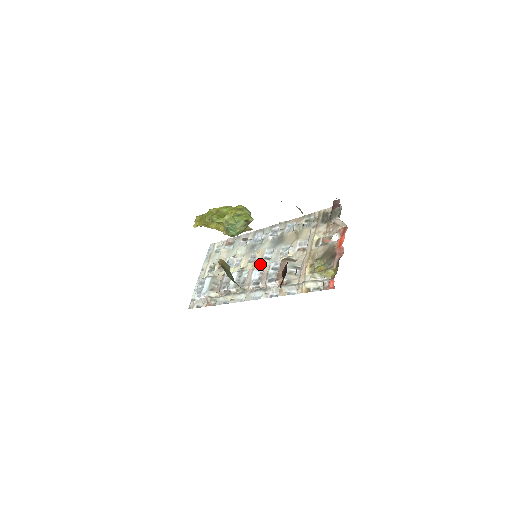
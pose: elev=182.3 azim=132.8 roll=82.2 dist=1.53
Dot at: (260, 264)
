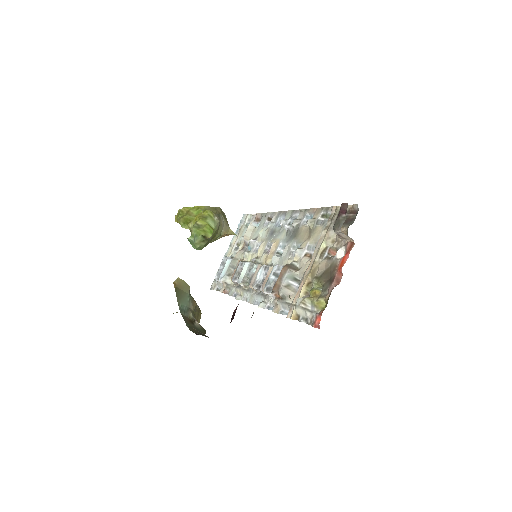
Dot at: (271, 259)
